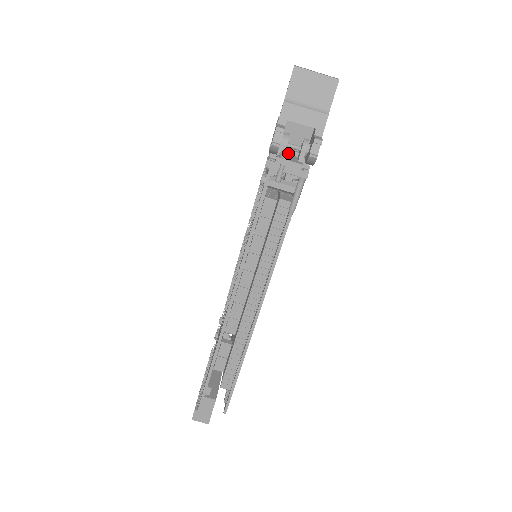
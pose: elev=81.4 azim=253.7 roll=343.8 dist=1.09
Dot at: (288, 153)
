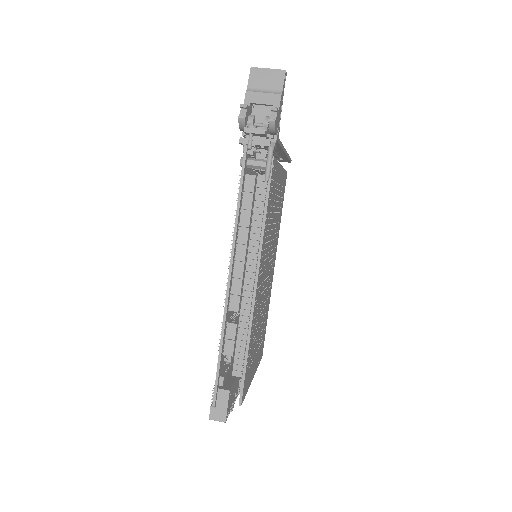
Dot at: occluded
